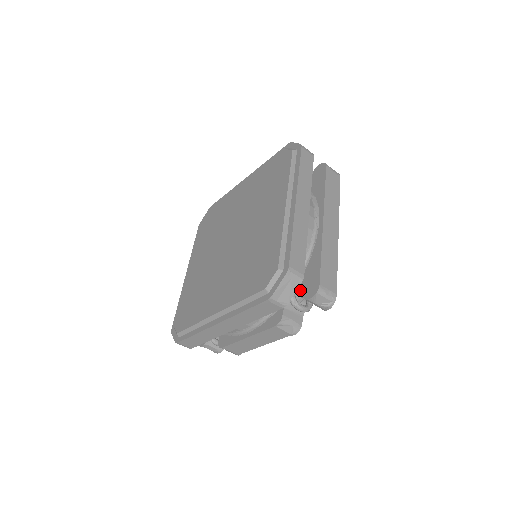
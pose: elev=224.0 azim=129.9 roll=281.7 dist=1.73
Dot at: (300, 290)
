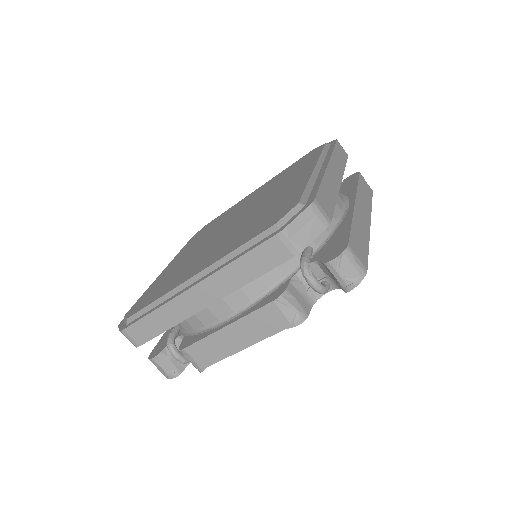
Dot at: (317, 259)
